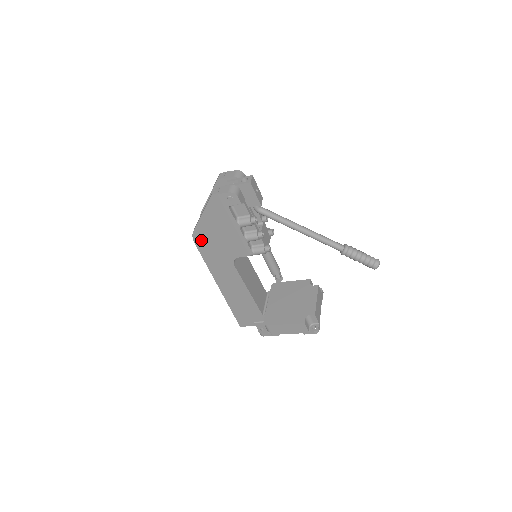
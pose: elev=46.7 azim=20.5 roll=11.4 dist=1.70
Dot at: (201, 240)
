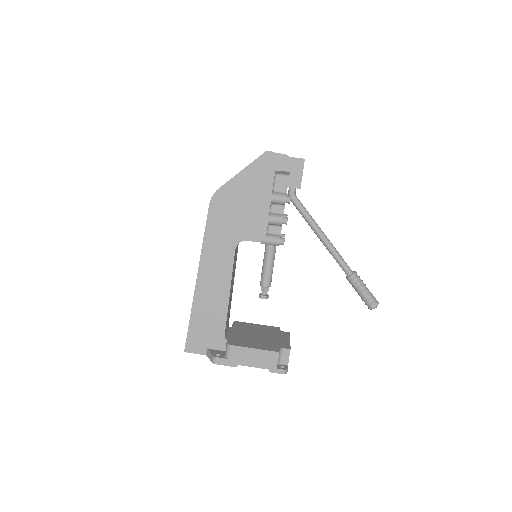
Dot at: (219, 204)
